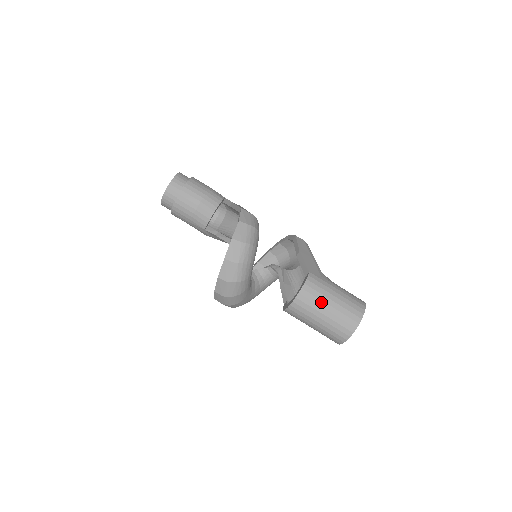
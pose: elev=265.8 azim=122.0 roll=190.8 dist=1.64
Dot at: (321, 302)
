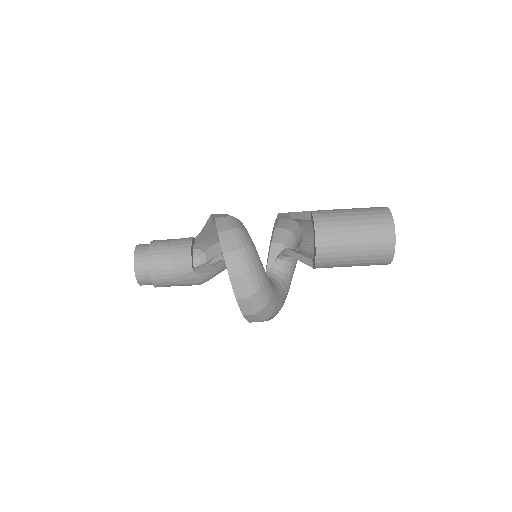
Dot at: (342, 223)
